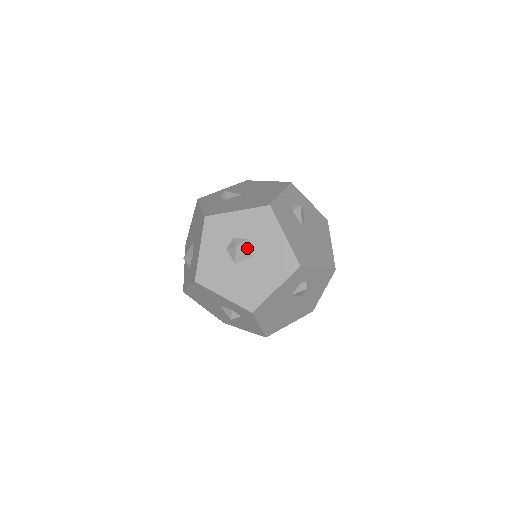
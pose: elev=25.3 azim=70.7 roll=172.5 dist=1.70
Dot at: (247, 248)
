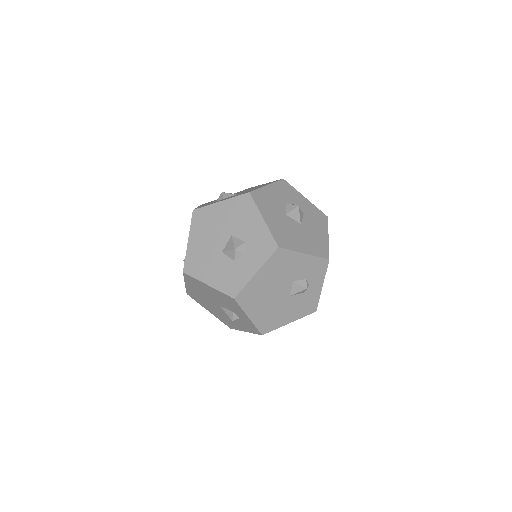
Dot at: (301, 216)
